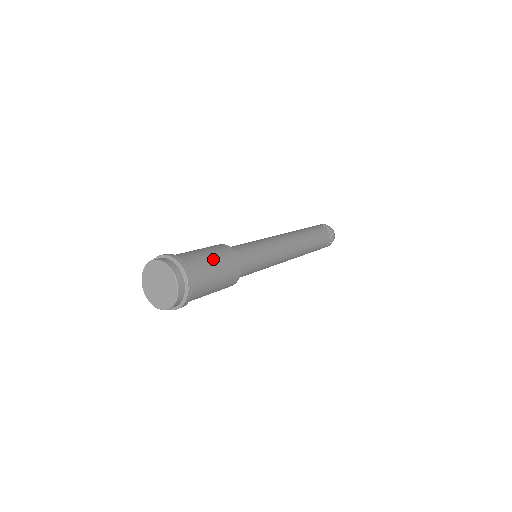
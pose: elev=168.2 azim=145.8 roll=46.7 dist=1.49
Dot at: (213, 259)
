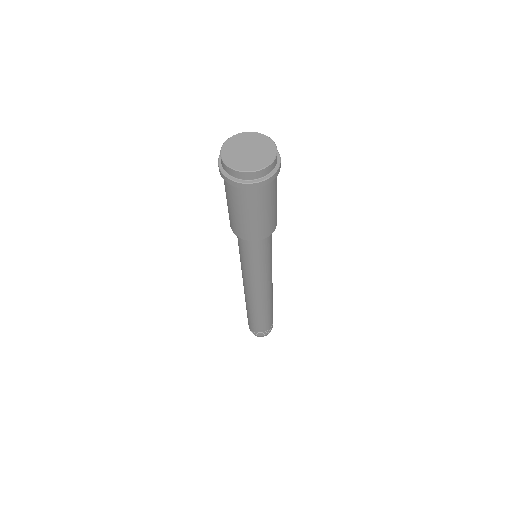
Dot at: occluded
